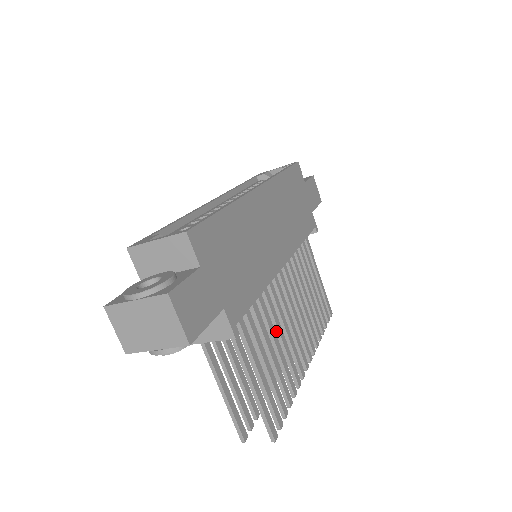
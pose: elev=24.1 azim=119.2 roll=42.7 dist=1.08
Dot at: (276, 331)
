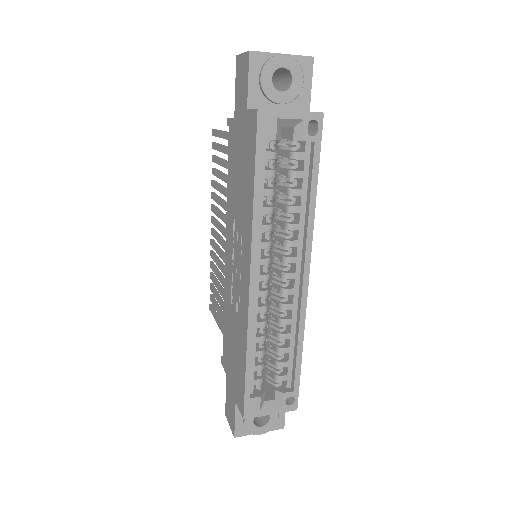
Dot at: occluded
